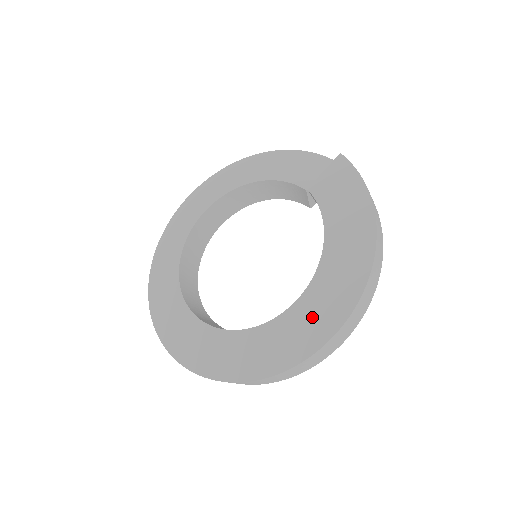
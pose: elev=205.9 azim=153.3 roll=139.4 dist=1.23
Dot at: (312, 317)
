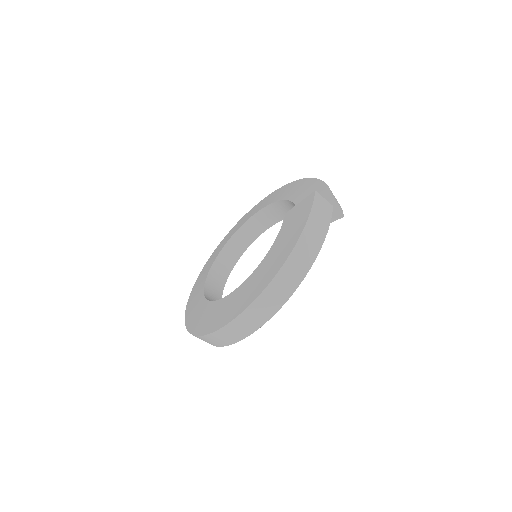
Dot at: (229, 306)
